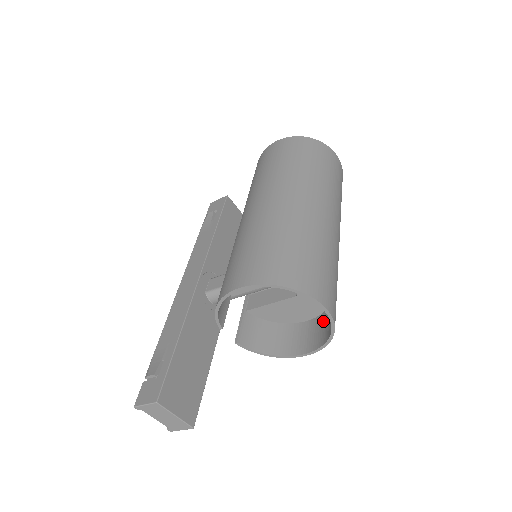
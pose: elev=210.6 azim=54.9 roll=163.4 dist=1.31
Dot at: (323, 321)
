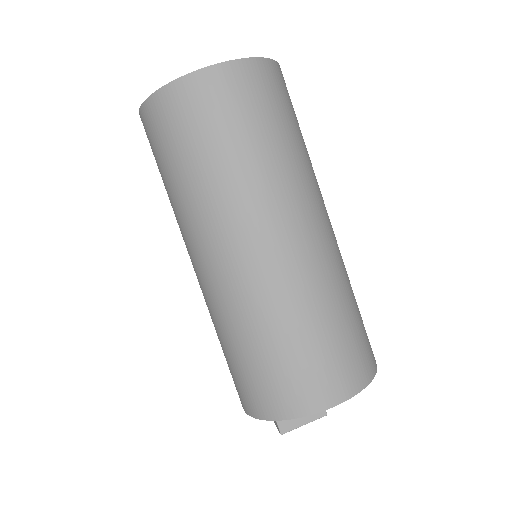
Dot at: occluded
